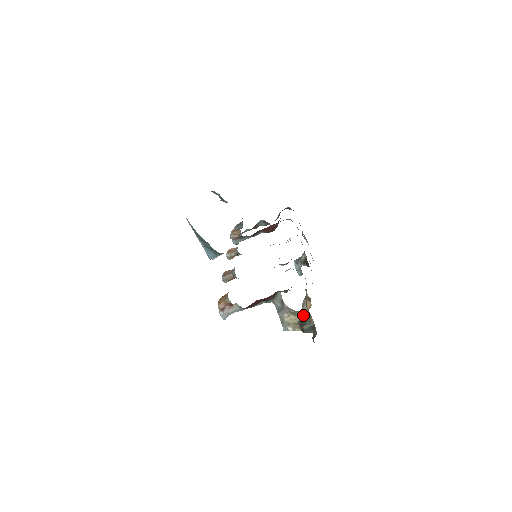
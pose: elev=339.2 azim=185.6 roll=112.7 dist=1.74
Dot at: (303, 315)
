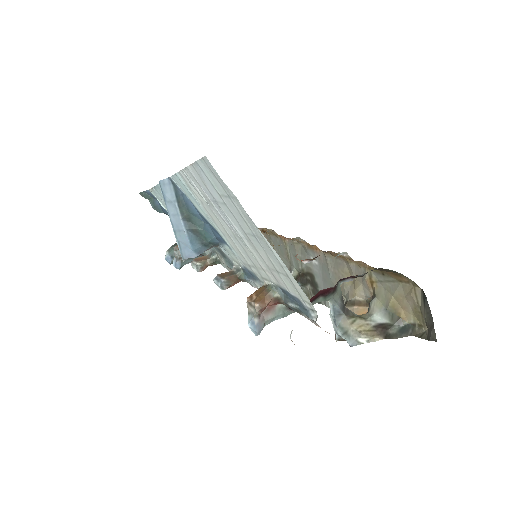
Dot at: (379, 315)
